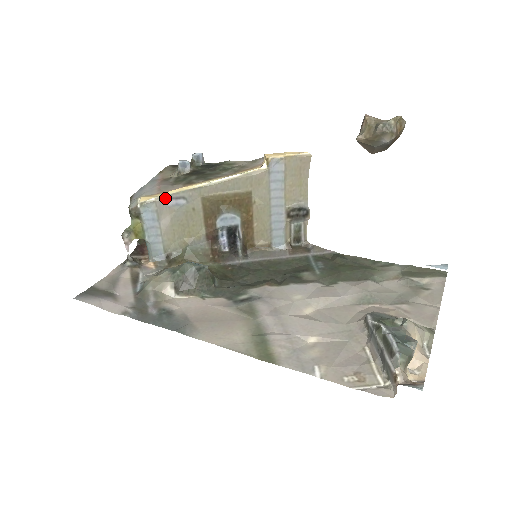
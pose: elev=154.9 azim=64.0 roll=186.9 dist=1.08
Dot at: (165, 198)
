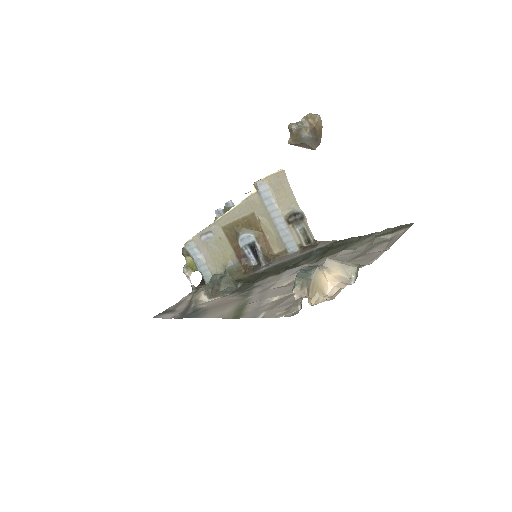
Dot at: (199, 236)
